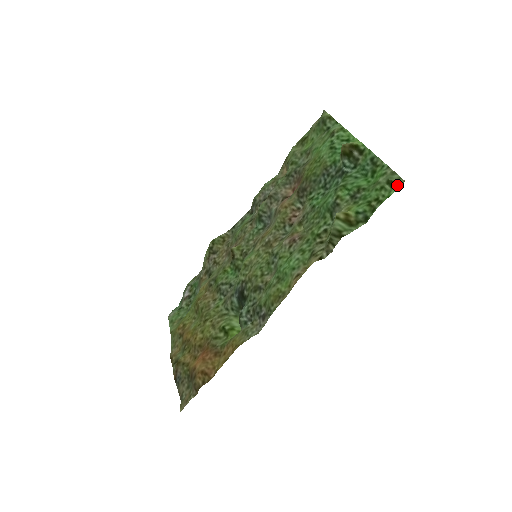
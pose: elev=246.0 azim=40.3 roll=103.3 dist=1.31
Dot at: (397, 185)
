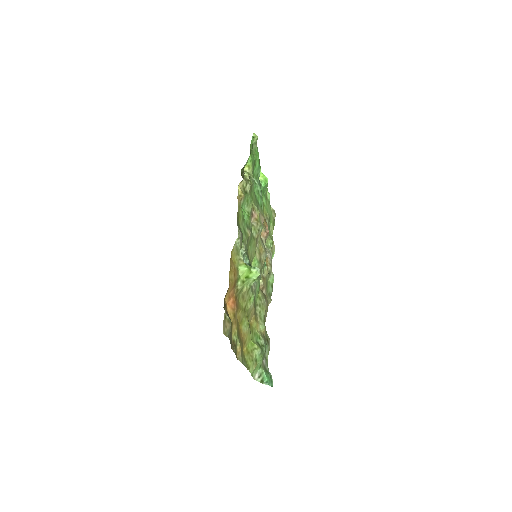
Dot at: (253, 138)
